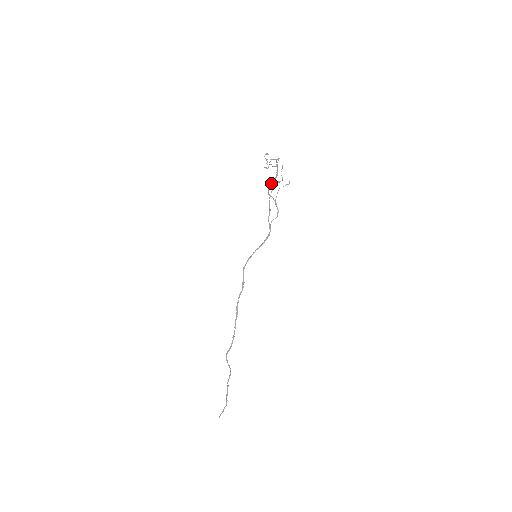
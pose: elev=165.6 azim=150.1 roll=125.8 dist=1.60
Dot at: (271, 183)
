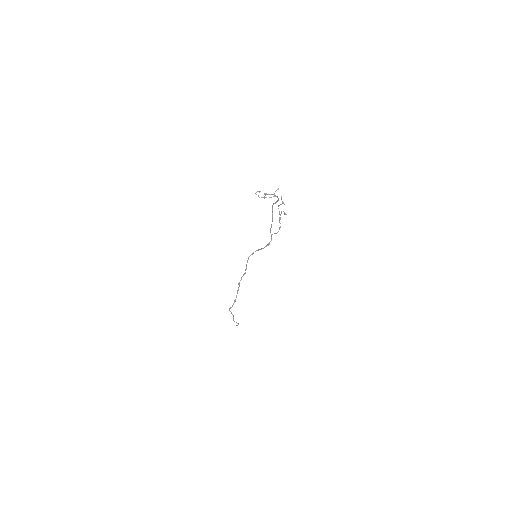
Dot at: (274, 203)
